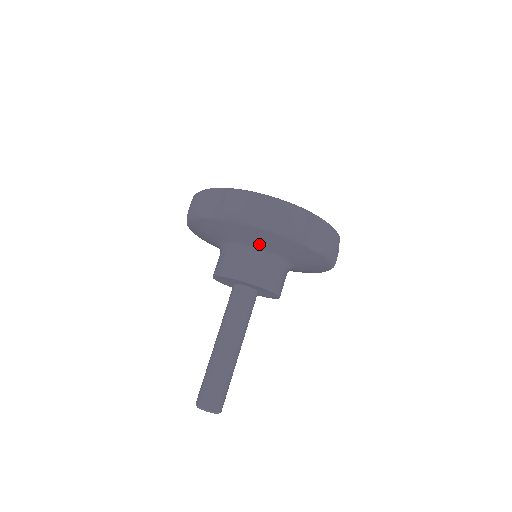
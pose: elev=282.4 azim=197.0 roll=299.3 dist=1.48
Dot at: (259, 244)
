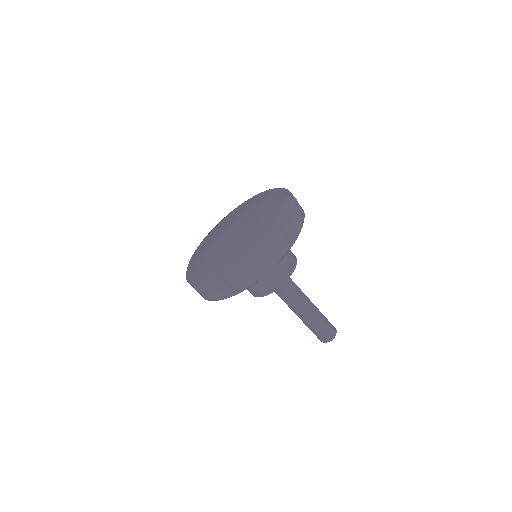
Dot at: occluded
